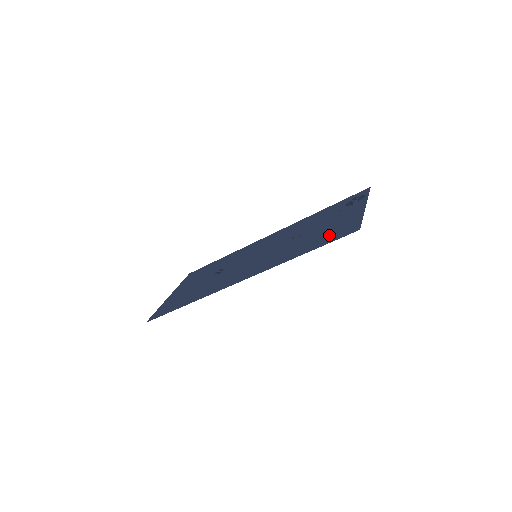
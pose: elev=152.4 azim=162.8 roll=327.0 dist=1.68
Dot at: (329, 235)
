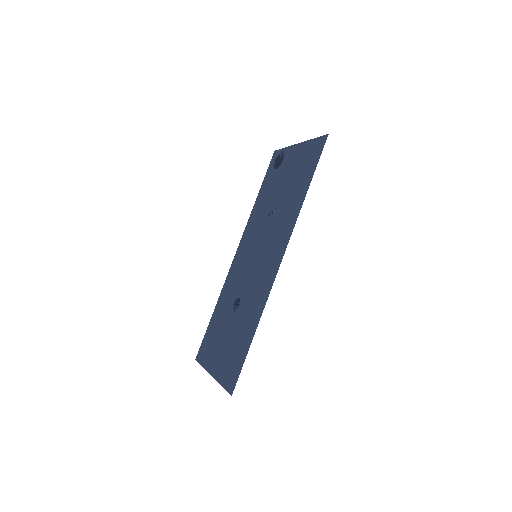
Dot at: (306, 167)
